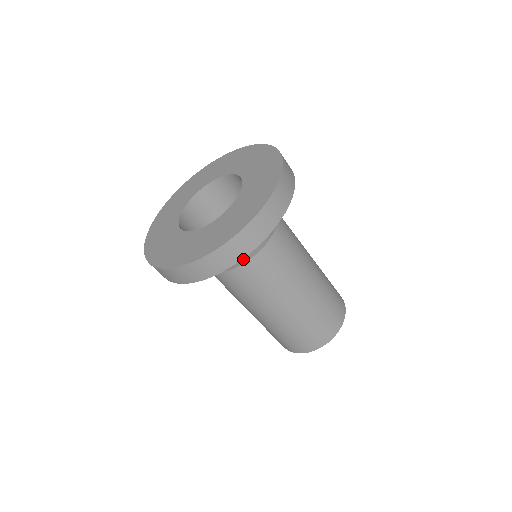
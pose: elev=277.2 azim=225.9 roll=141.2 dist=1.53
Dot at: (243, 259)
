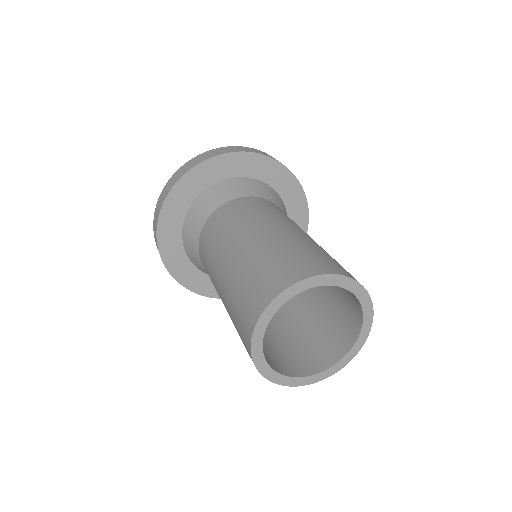
Dot at: (226, 198)
